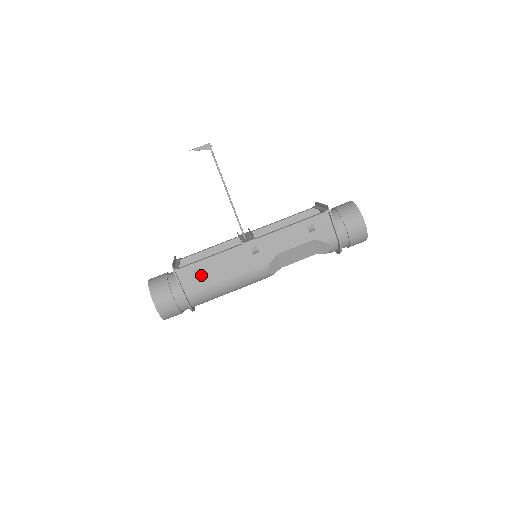
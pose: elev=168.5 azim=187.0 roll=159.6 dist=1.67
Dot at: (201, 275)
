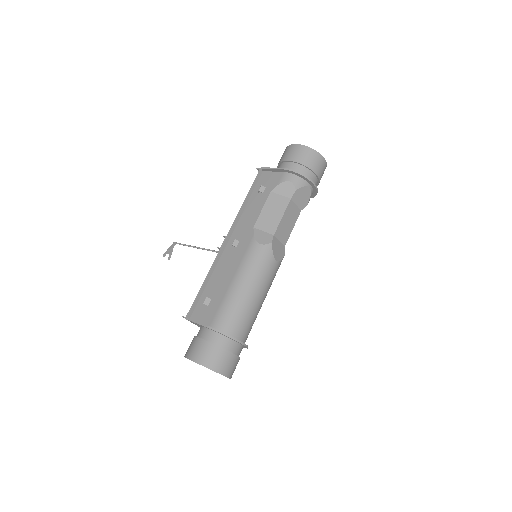
Dot at: (210, 301)
